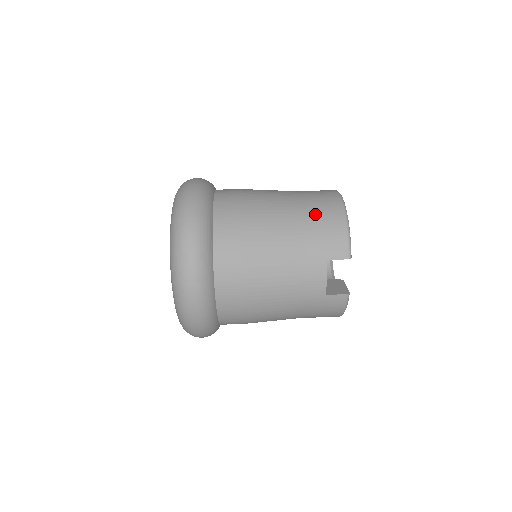
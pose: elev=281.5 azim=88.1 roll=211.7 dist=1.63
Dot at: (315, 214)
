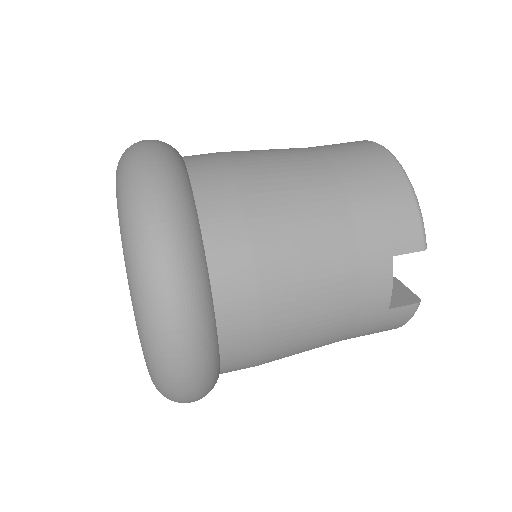
Dot at: (362, 183)
